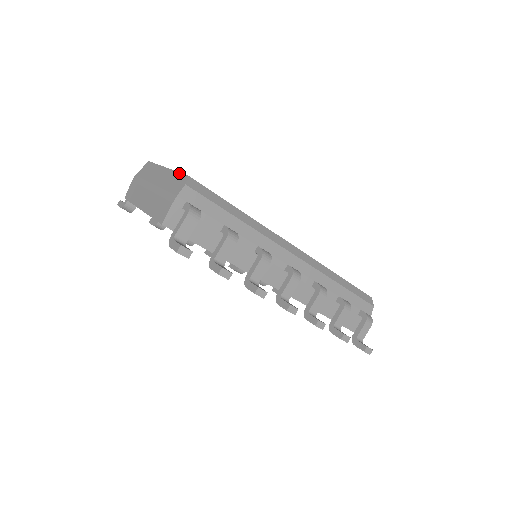
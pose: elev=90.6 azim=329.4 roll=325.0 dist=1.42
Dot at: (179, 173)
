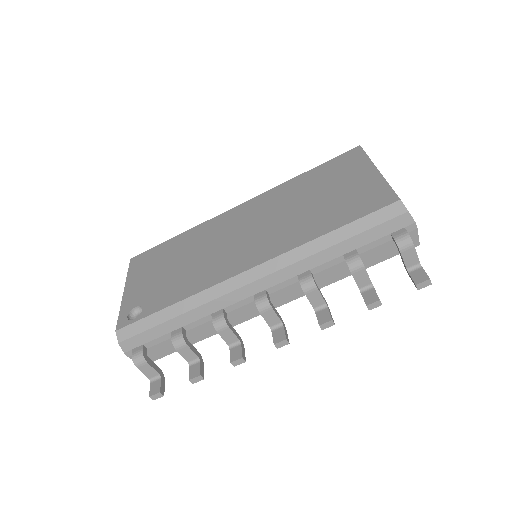
Dot at: (118, 317)
